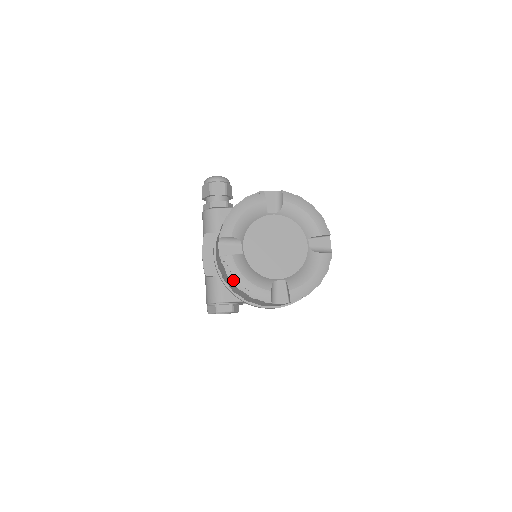
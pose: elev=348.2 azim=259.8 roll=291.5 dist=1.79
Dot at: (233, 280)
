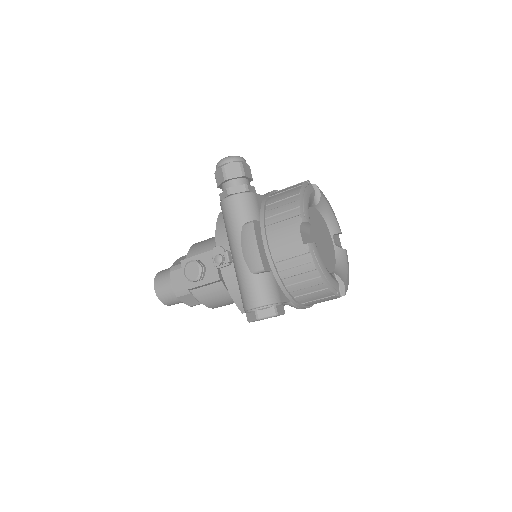
Dot at: (319, 270)
